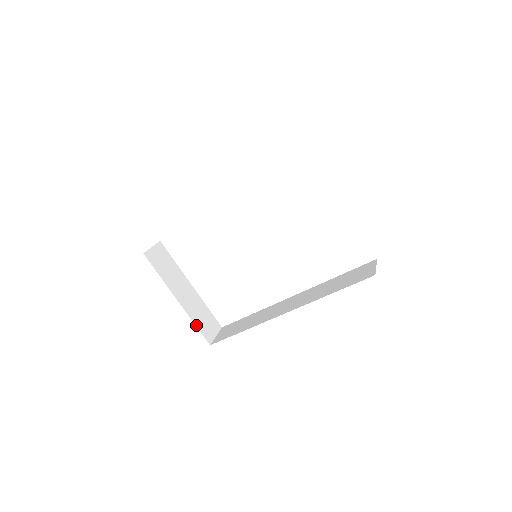
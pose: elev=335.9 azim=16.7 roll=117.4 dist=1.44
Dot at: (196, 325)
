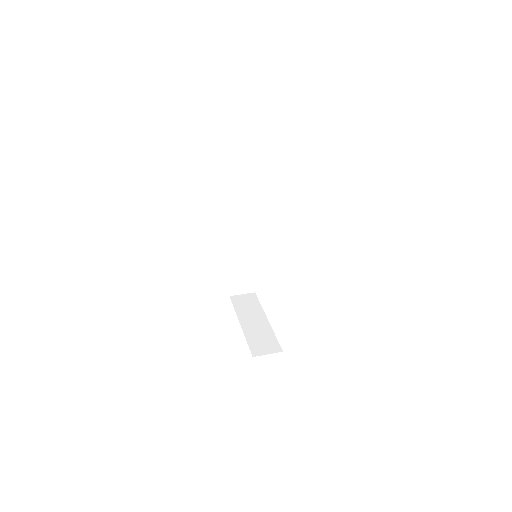
Dot at: (248, 341)
